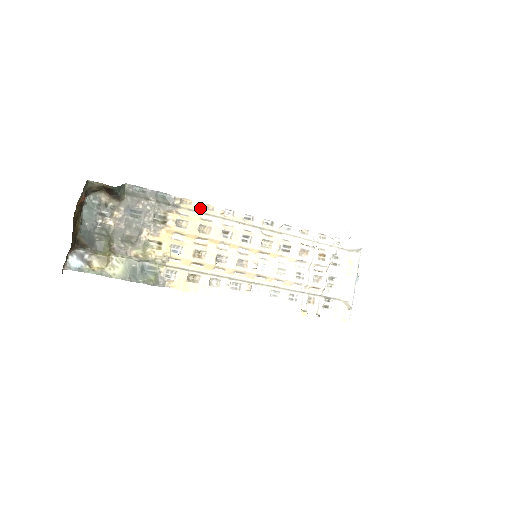
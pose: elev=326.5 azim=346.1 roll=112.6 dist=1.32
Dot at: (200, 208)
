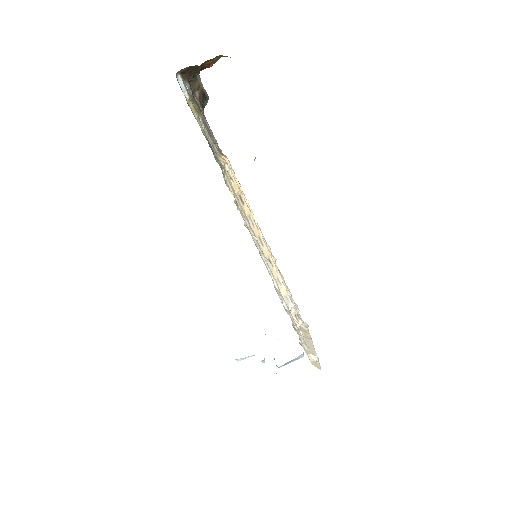
Dot at: occluded
